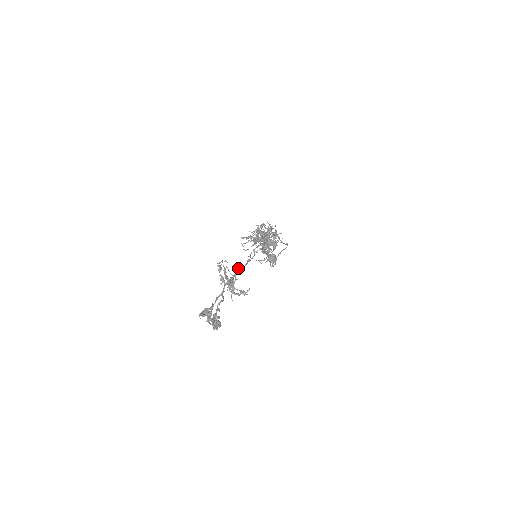
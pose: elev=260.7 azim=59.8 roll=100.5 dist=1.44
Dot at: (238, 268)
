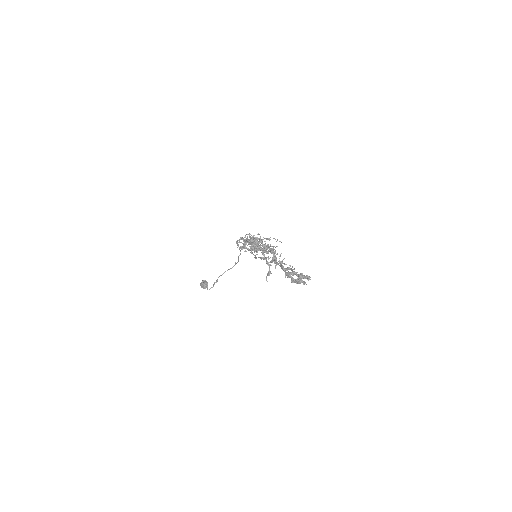
Dot at: (265, 257)
